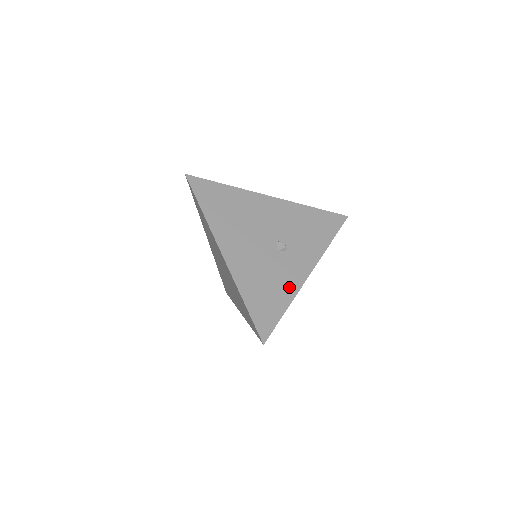
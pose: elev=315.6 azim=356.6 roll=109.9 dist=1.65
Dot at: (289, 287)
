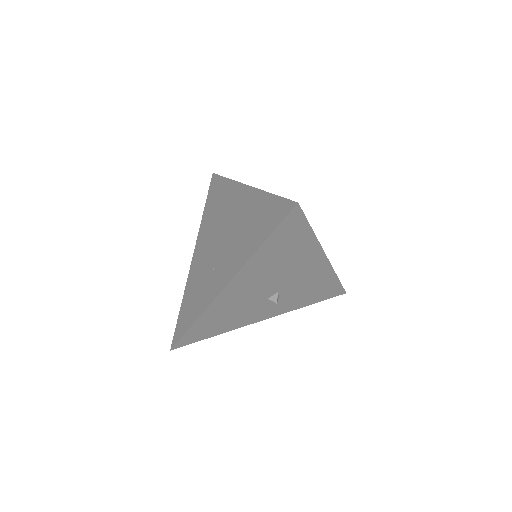
Dot at: (238, 323)
